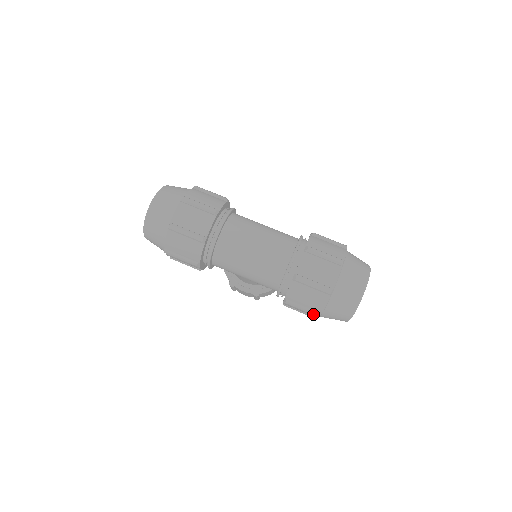
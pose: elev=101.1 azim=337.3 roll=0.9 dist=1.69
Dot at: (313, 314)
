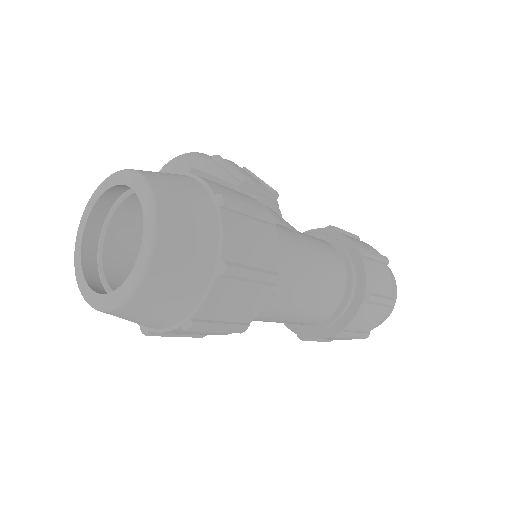
Dot at: occluded
